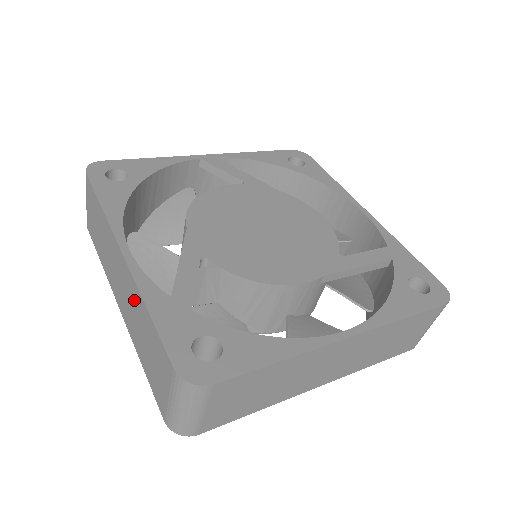
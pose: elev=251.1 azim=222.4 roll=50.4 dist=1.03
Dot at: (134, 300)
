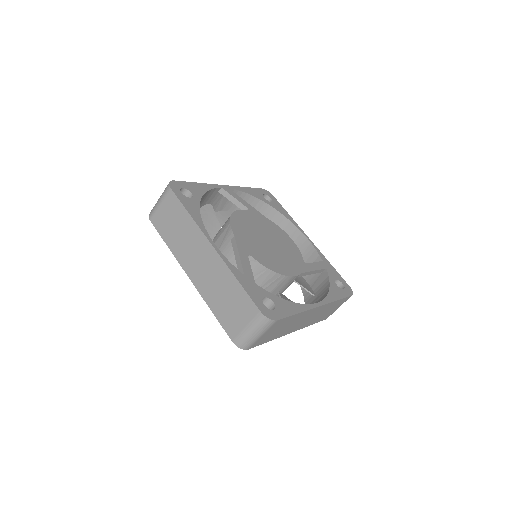
Dot at: (219, 274)
